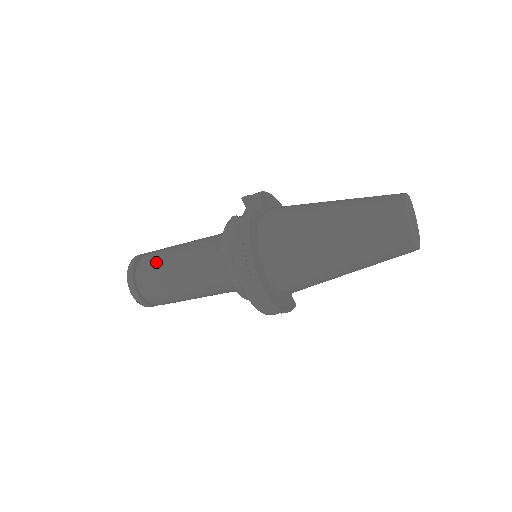
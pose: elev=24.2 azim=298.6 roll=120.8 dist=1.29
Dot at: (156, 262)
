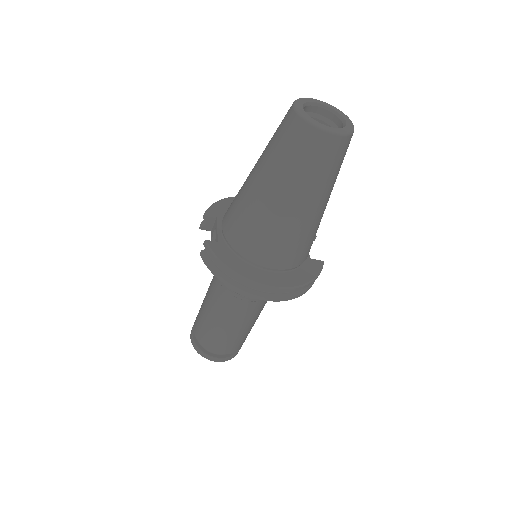
Dot at: (201, 326)
